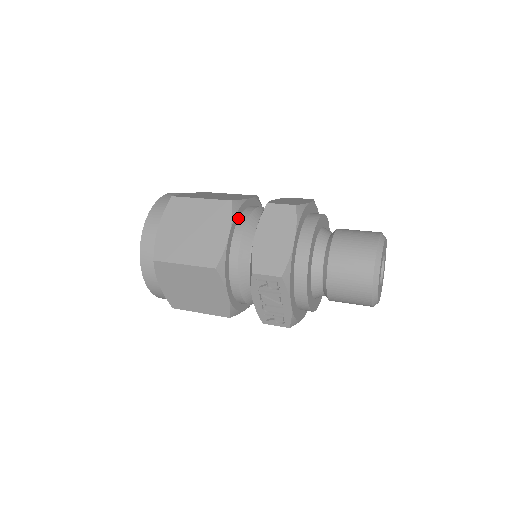
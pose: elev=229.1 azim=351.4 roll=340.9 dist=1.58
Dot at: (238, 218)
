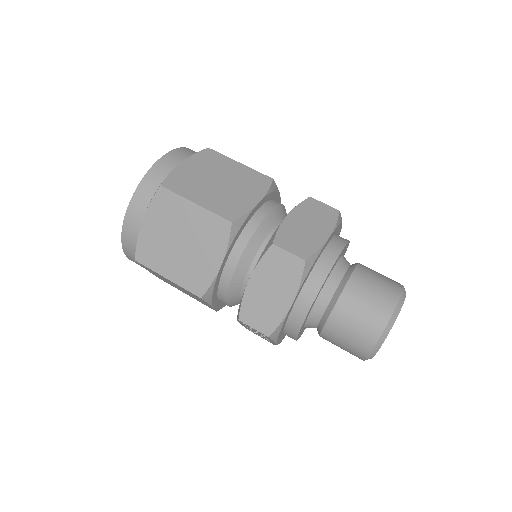
Dot at: (237, 238)
